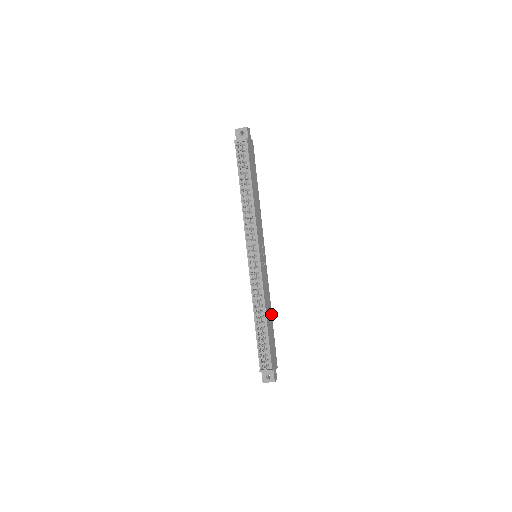
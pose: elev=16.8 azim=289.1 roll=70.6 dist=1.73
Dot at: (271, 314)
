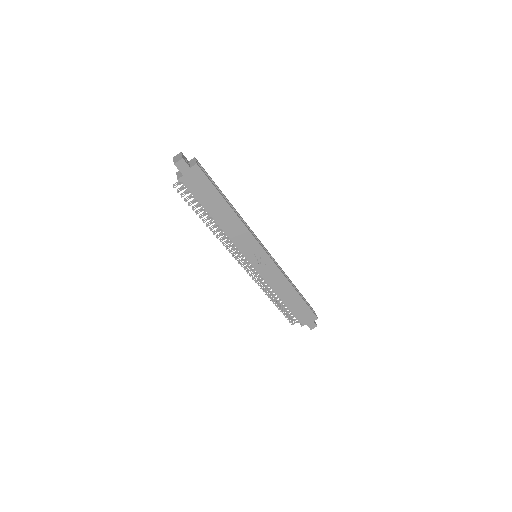
Dot at: (294, 290)
